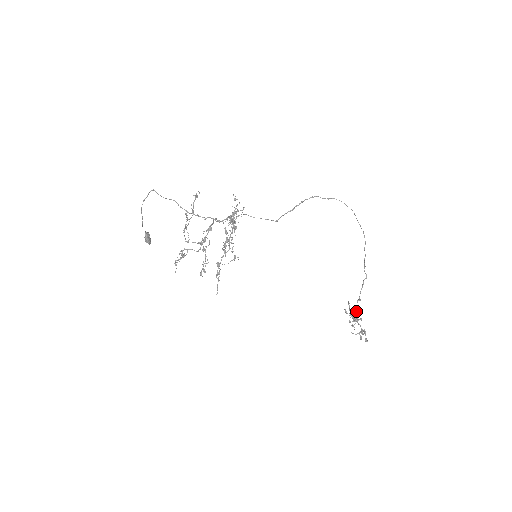
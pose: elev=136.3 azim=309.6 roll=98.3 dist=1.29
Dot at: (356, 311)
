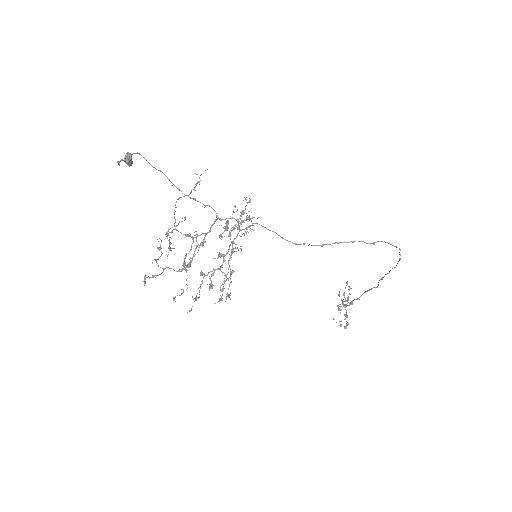
Dot at: (349, 305)
